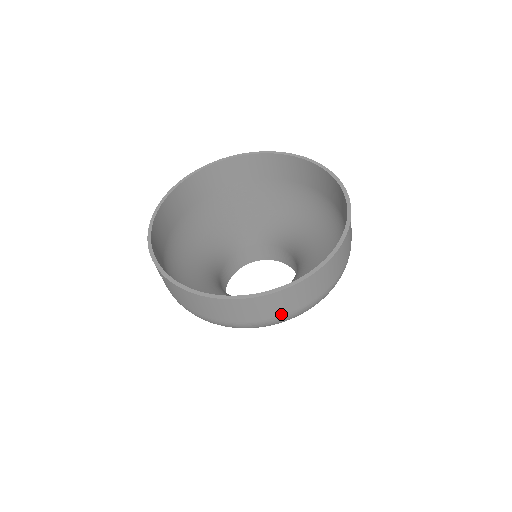
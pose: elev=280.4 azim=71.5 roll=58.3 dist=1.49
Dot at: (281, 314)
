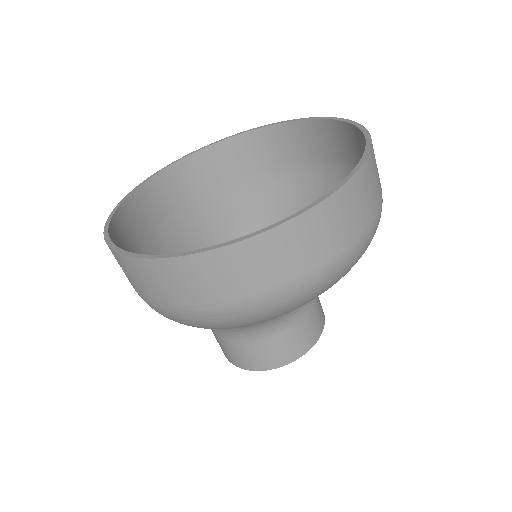
Dot at: (336, 251)
